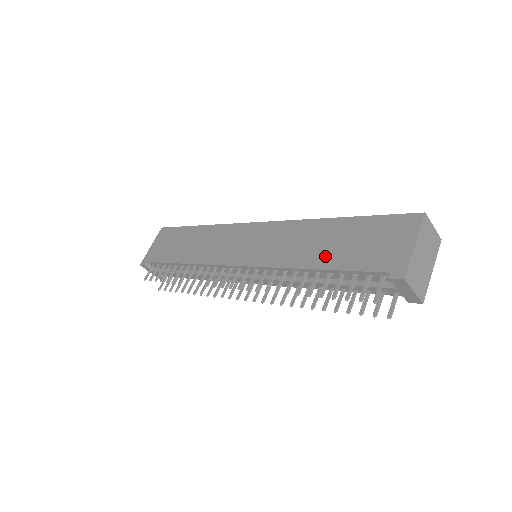
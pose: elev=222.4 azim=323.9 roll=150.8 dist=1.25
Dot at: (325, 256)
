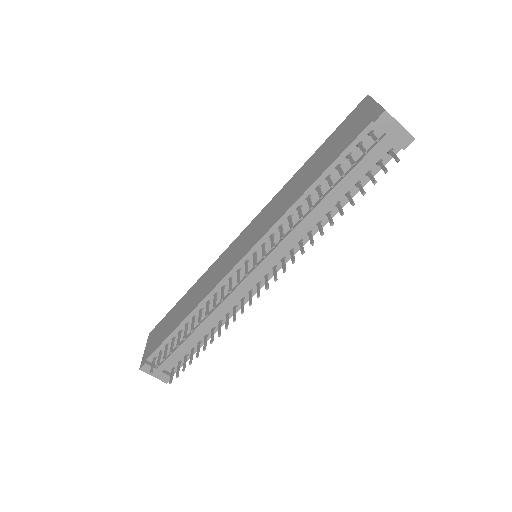
Dot at: (315, 173)
